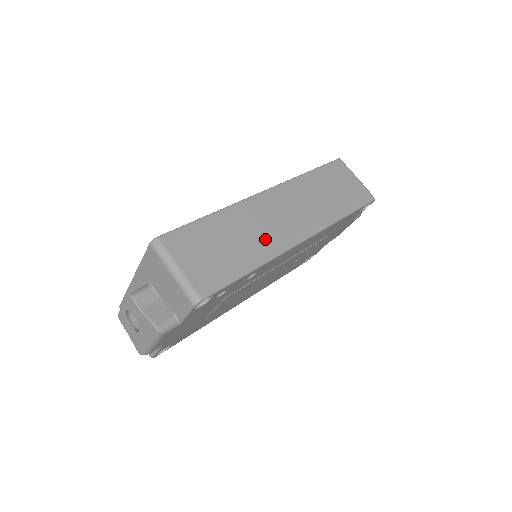
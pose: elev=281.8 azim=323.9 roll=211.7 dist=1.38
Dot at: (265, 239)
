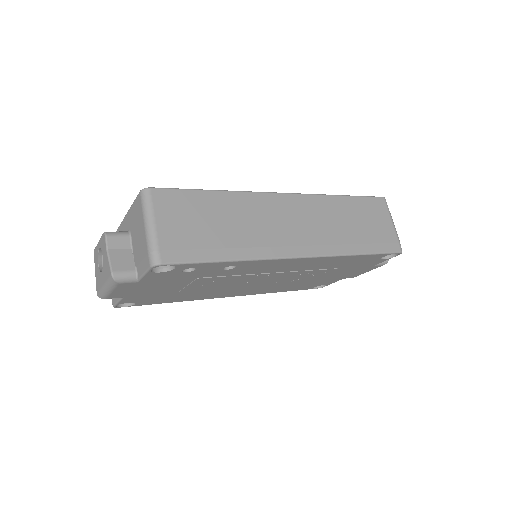
Dot at: (259, 238)
